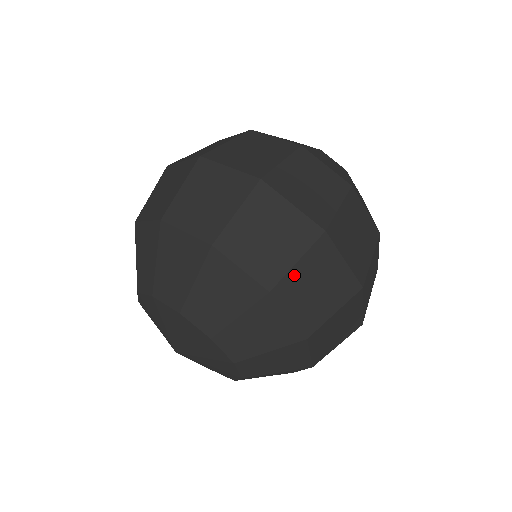
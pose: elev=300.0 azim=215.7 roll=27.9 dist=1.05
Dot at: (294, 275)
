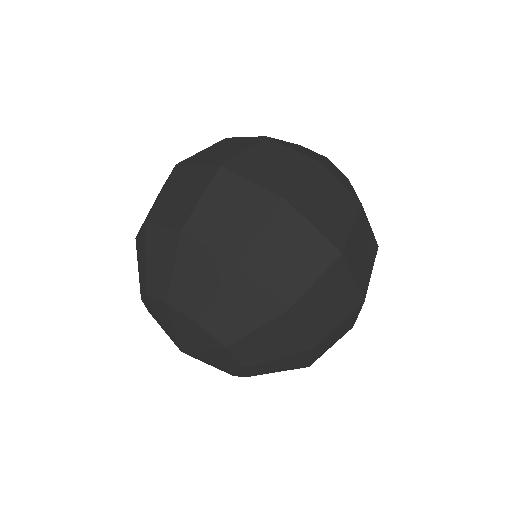
Dot at: (260, 245)
